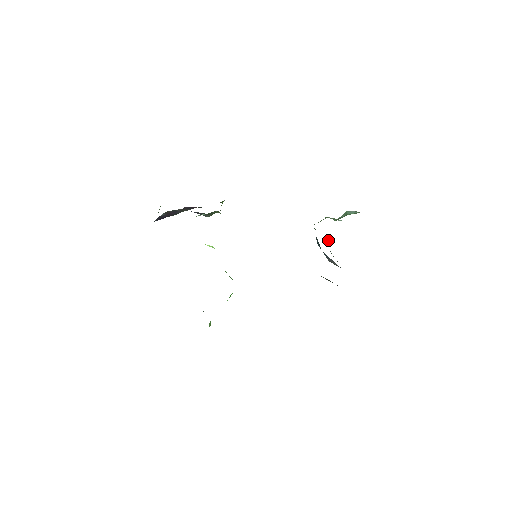
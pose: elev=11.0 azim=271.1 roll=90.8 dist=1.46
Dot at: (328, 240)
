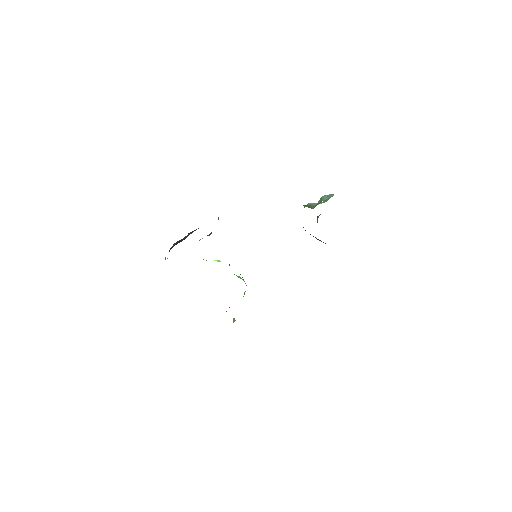
Dot at: (317, 218)
